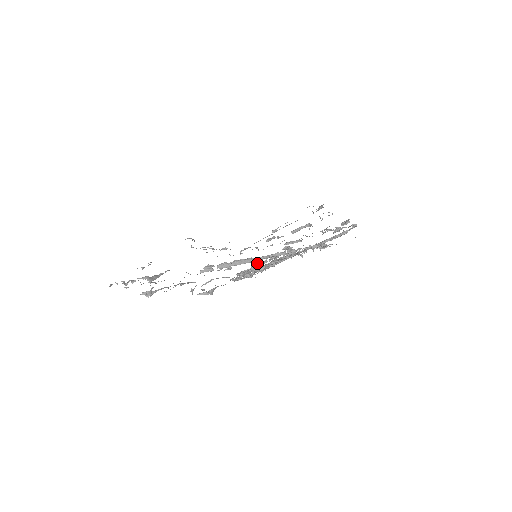
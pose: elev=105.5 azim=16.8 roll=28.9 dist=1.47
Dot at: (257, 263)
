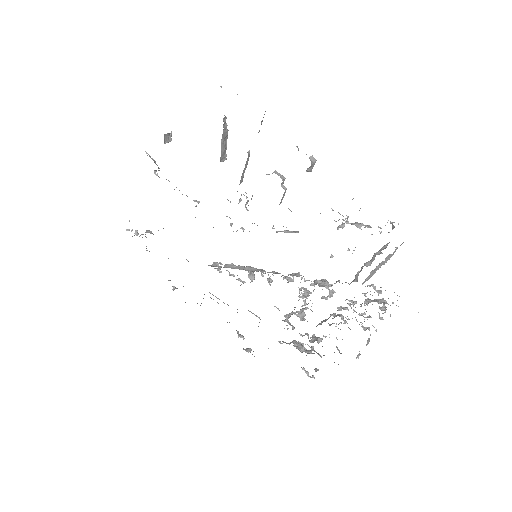
Dot at: occluded
